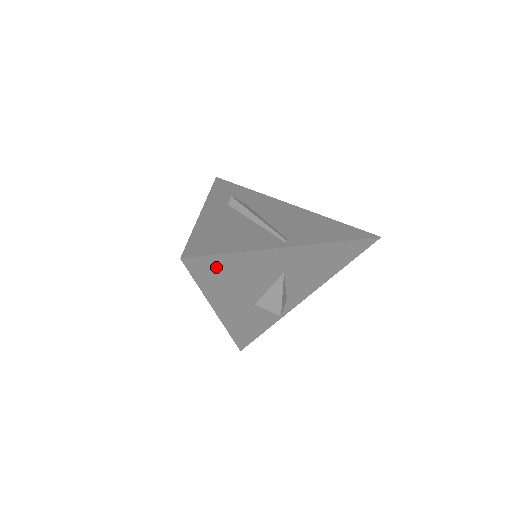
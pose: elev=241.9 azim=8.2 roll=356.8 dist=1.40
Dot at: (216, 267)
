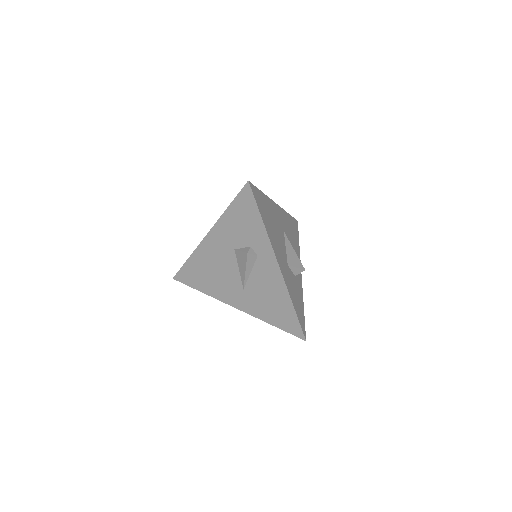
Dot at: (261, 203)
